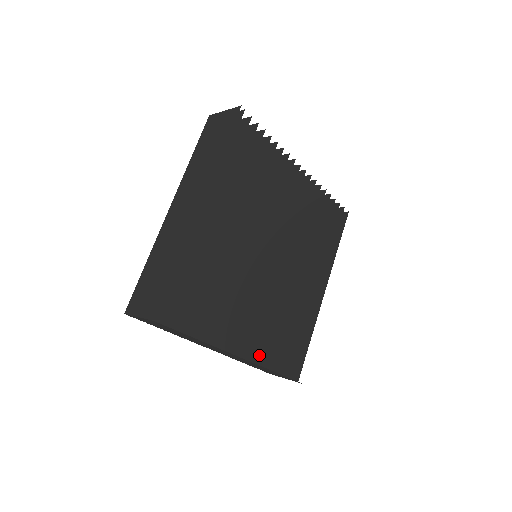
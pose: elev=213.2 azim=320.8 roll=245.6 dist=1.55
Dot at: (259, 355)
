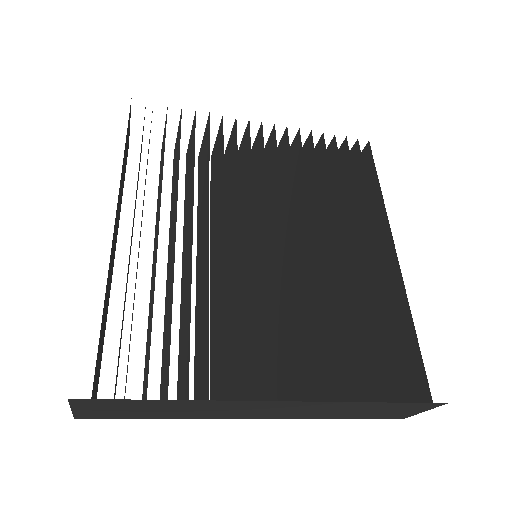
Dot at: (327, 387)
